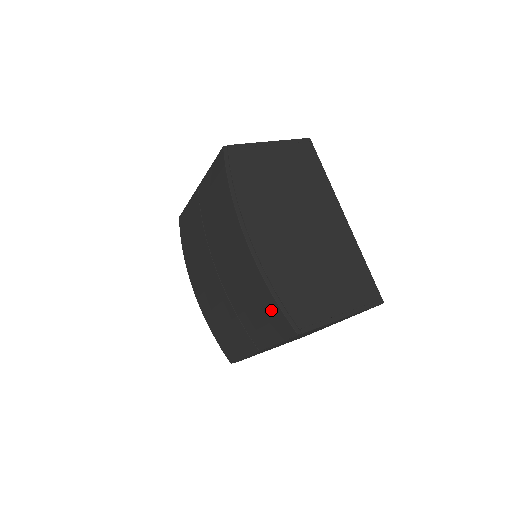
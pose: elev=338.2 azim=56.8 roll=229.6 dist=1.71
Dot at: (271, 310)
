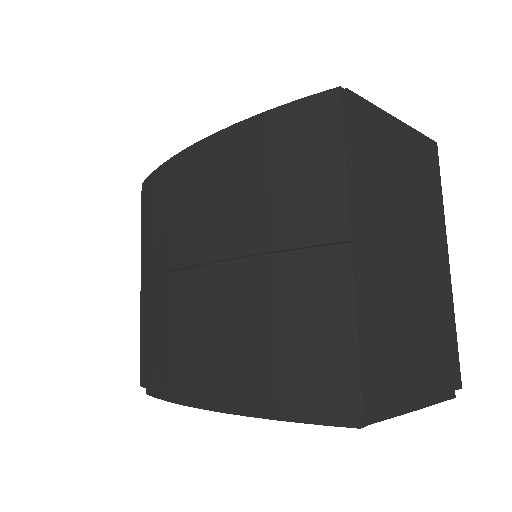
Dot at: (287, 129)
